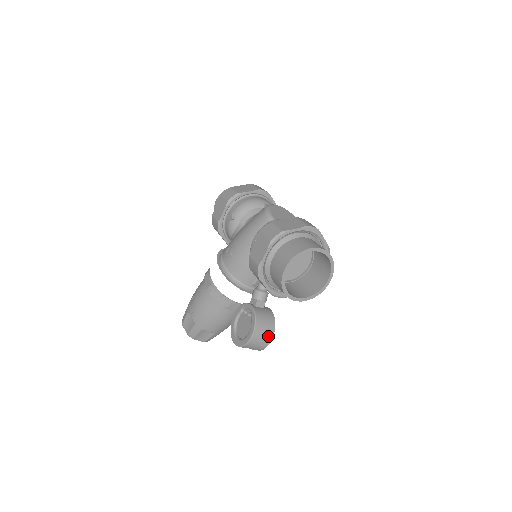
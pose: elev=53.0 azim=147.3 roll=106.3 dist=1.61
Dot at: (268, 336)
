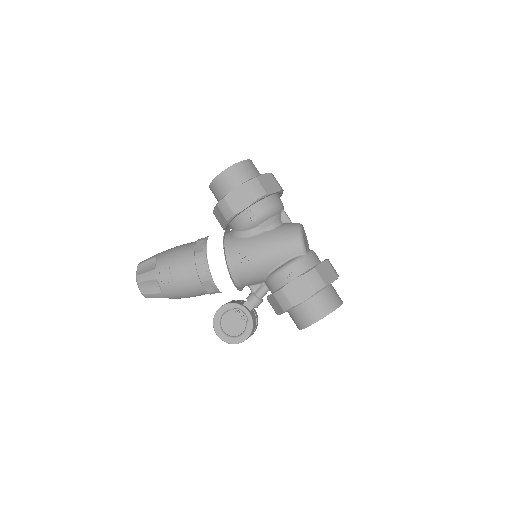
Dot at: occluded
